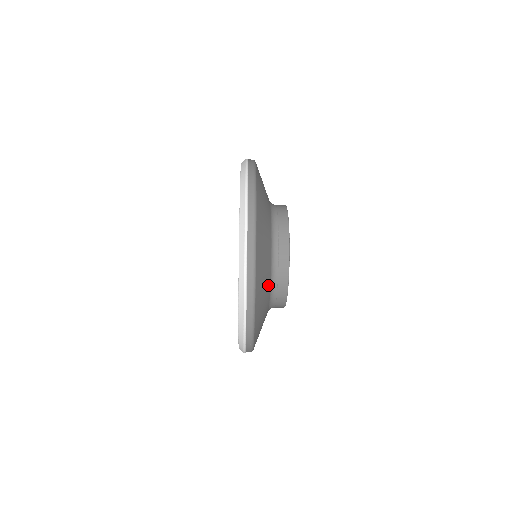
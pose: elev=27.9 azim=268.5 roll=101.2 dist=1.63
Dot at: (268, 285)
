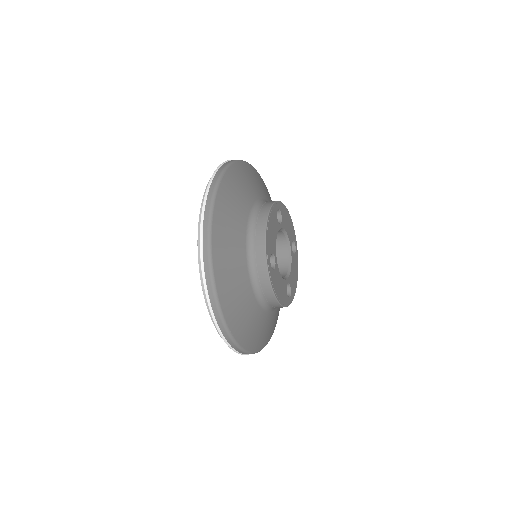
Dot at: (247, 290)
